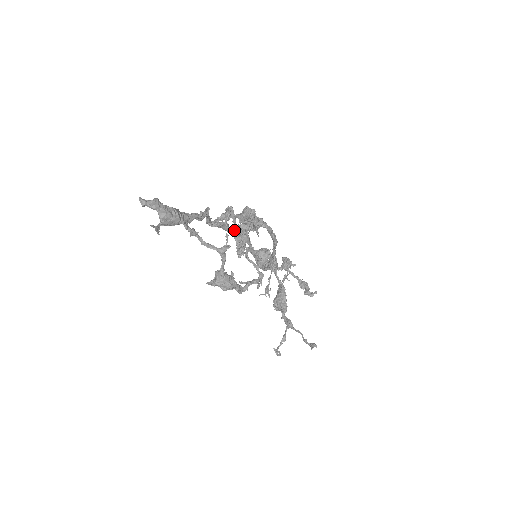
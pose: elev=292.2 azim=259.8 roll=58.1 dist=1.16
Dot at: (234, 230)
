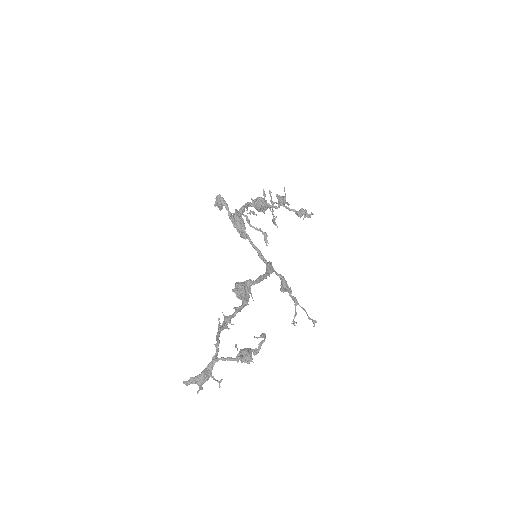
Dot at: (236, 313)
